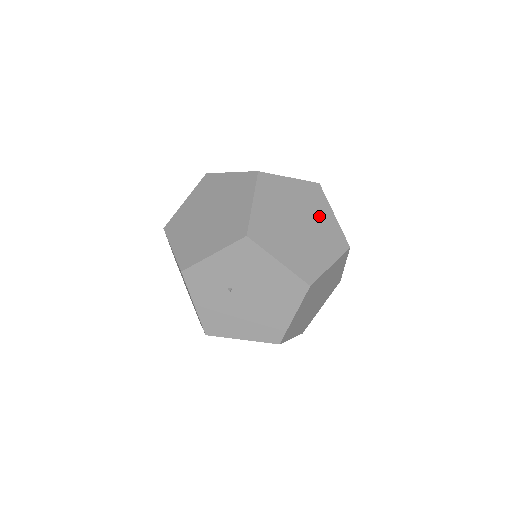
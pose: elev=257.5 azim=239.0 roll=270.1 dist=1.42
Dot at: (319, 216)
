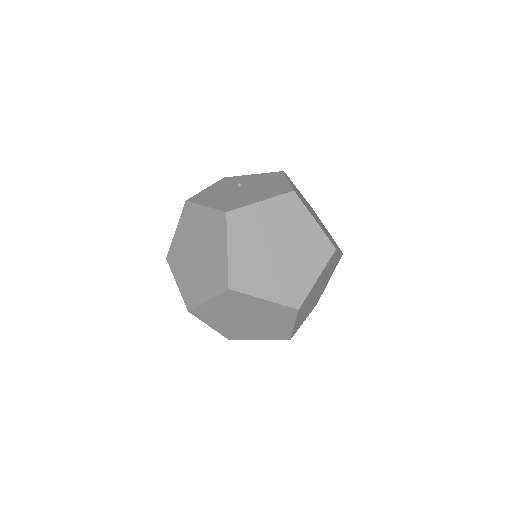
Dot at: (329, 236)
